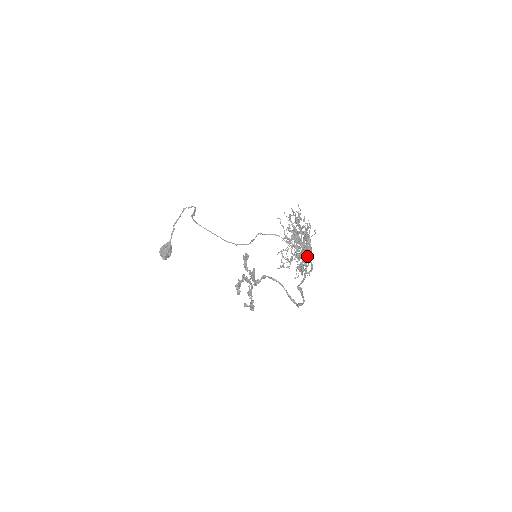
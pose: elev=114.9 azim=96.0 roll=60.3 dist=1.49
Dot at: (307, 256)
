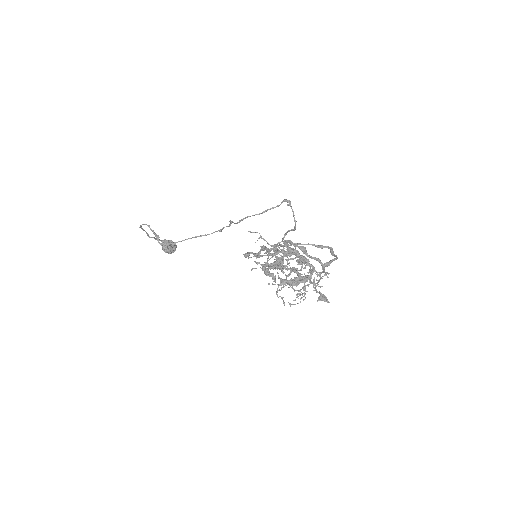
Dot at: (312, 273)
